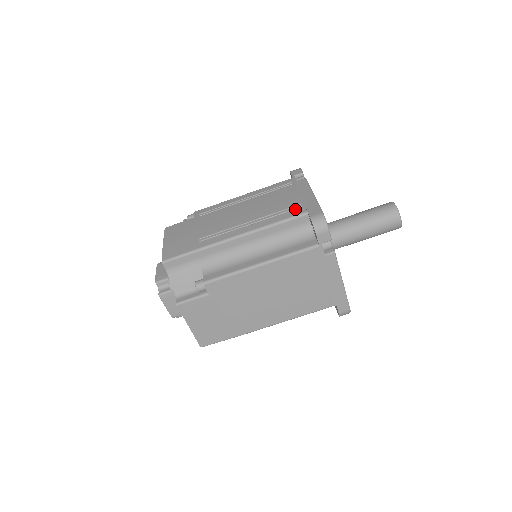
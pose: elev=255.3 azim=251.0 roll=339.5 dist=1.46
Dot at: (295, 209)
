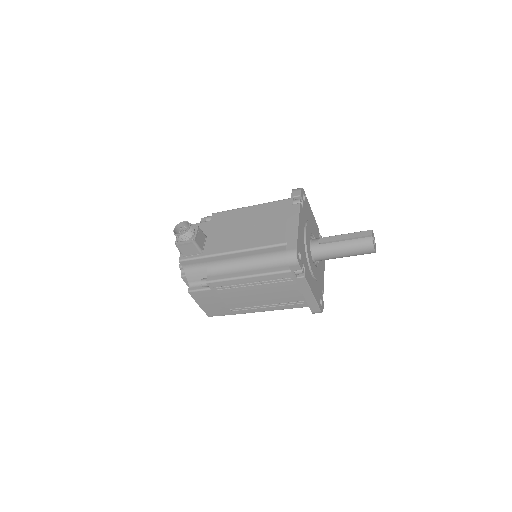
Dot at: (300, 303)
